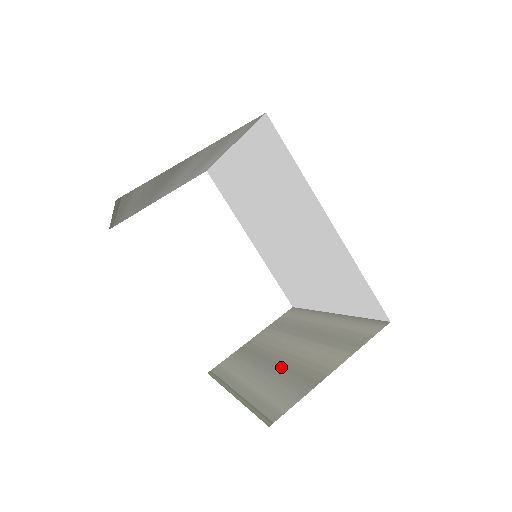
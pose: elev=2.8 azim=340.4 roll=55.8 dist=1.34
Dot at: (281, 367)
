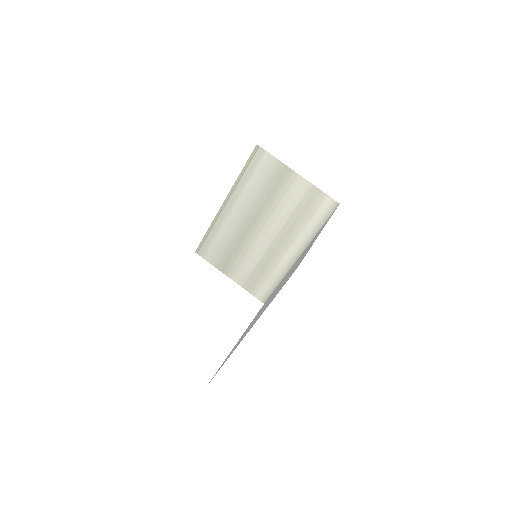
Dot at: occluded
